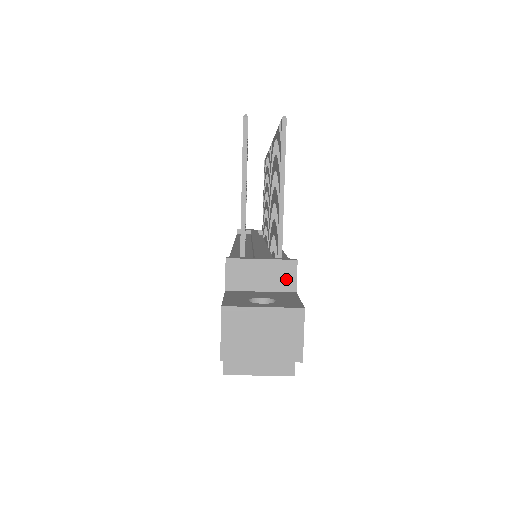
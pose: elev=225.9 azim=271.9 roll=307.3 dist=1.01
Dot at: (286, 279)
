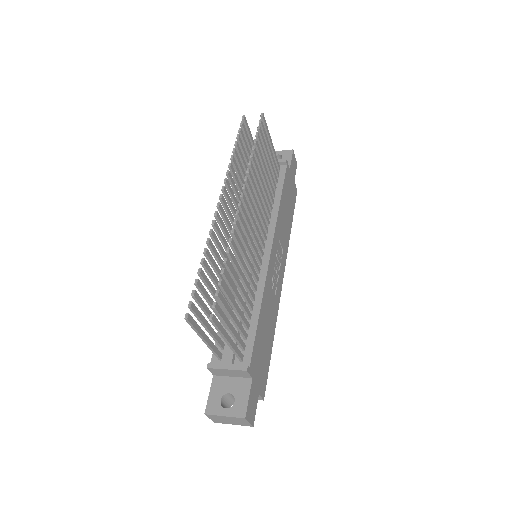
Dot at: (244, 375)
